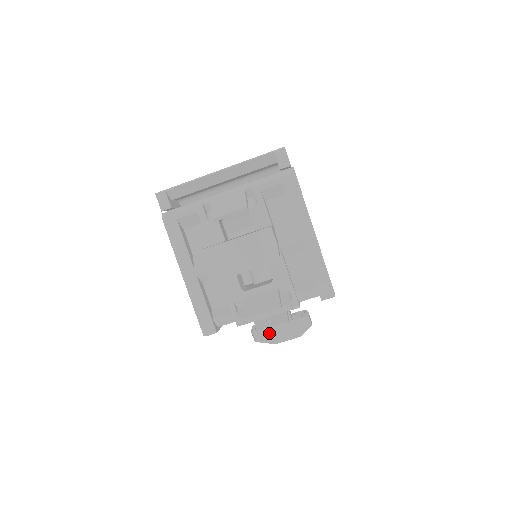
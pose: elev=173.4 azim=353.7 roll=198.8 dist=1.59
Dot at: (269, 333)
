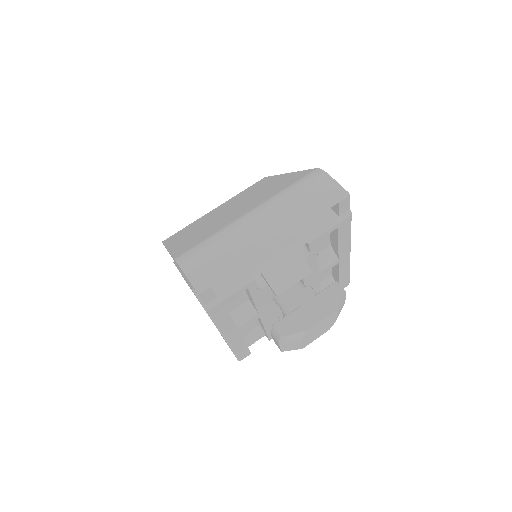
Dot at: occluded
